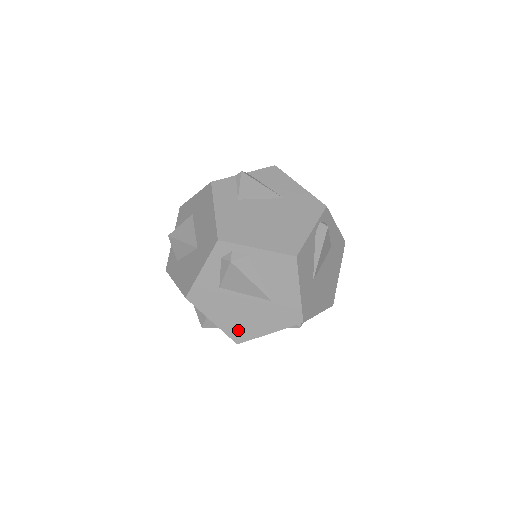
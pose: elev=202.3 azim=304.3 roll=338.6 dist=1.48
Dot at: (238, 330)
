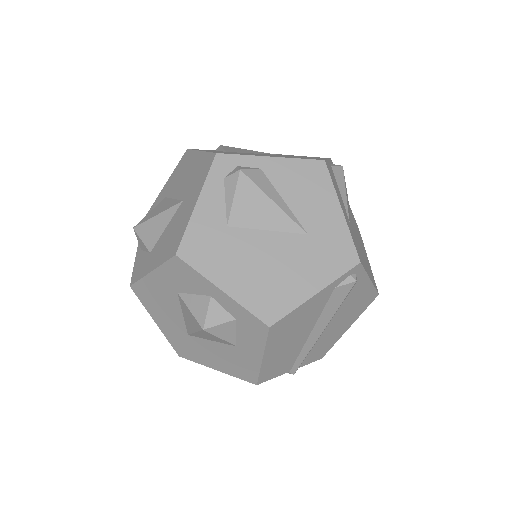
Dot at: (266, 298)
